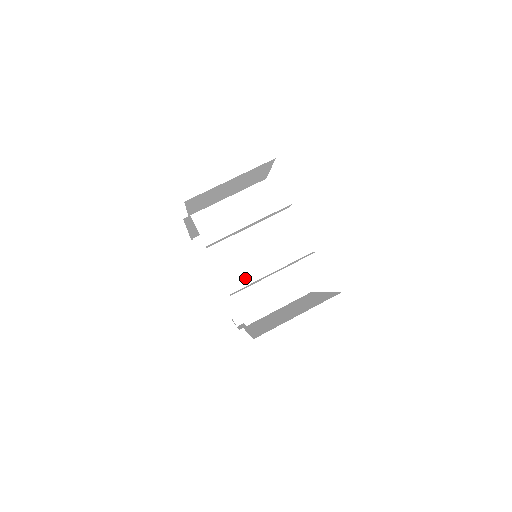
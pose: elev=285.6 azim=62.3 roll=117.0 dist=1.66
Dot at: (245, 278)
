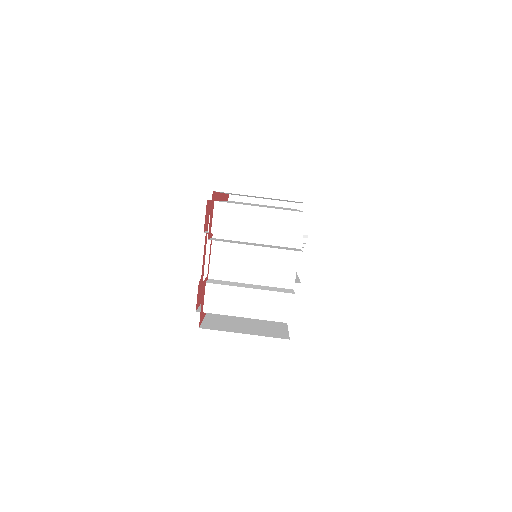
Dot at: (228, 274)
